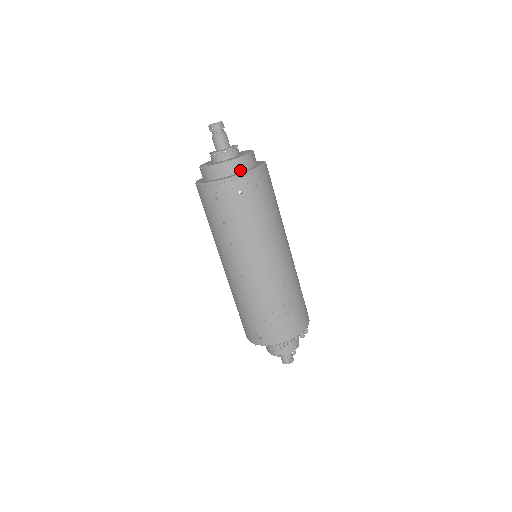
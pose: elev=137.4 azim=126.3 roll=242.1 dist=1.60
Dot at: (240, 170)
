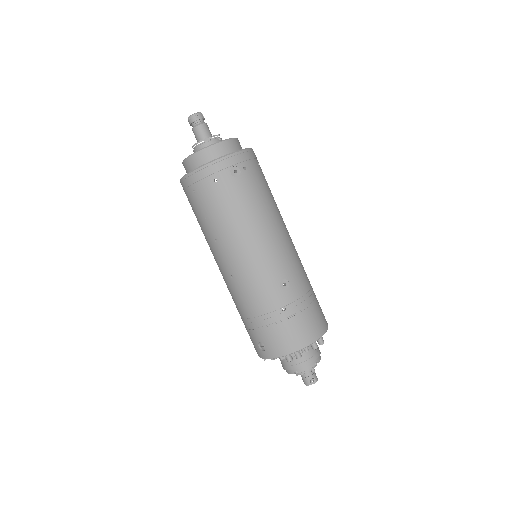
Dot at: (216, 157)
